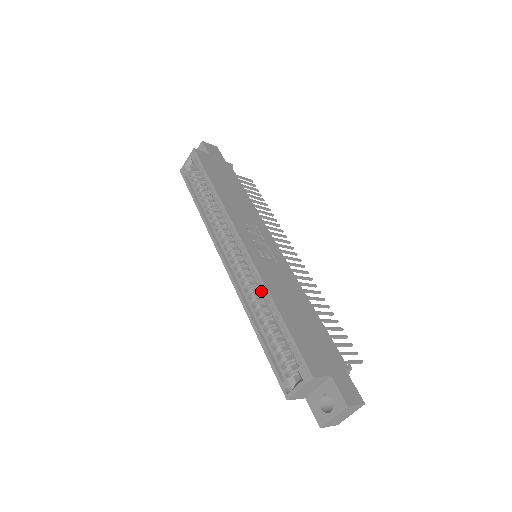
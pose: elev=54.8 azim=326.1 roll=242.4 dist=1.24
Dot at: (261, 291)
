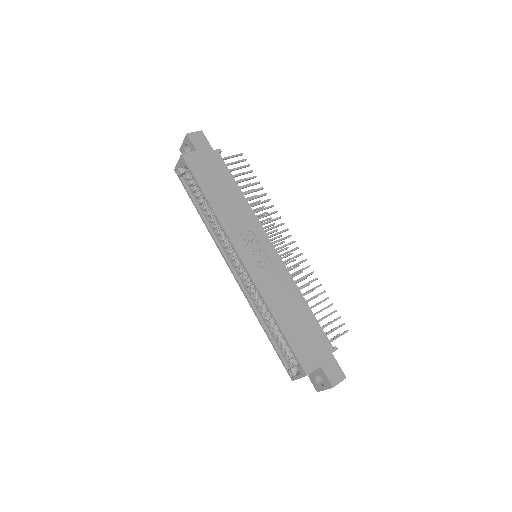
Dot at: (263, 303)
